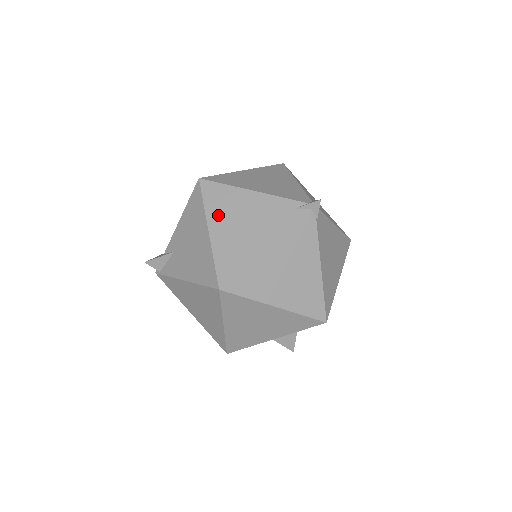
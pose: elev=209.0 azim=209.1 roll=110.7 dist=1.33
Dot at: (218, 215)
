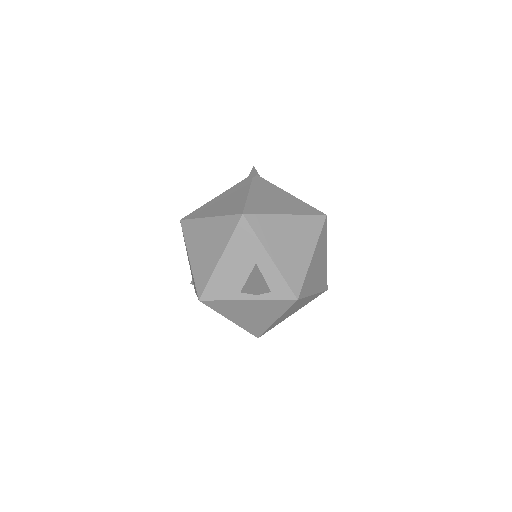
Dot at: occluded
